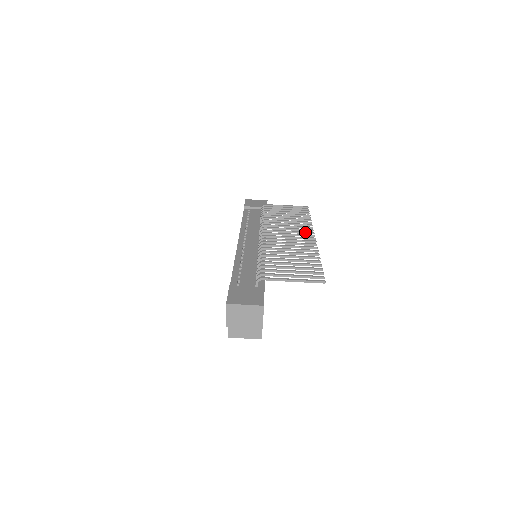
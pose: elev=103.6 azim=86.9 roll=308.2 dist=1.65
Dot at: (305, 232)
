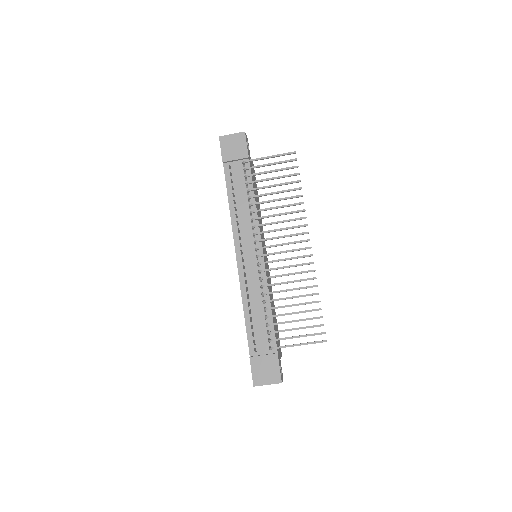
Dot at: occluded
